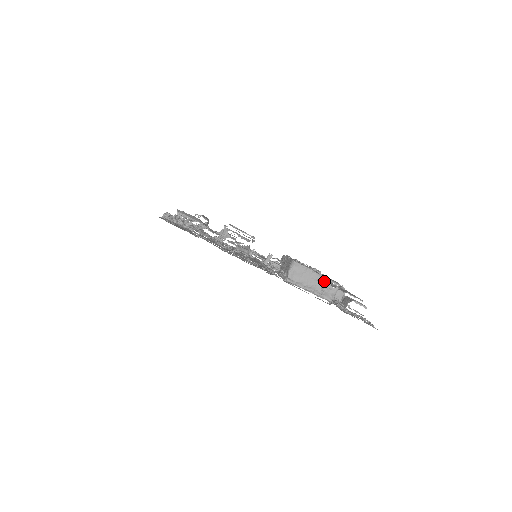
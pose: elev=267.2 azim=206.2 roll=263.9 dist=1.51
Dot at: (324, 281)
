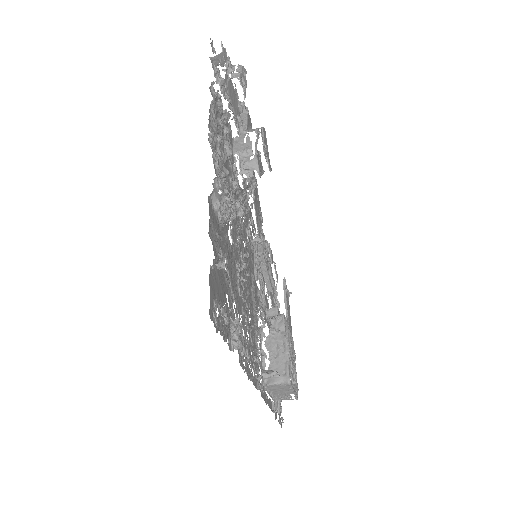
Dot at: occluded
